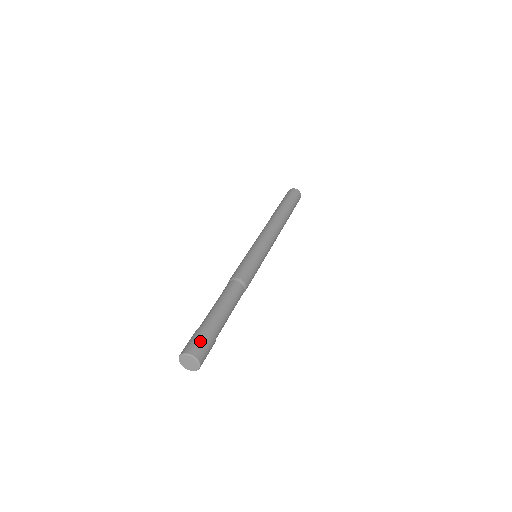
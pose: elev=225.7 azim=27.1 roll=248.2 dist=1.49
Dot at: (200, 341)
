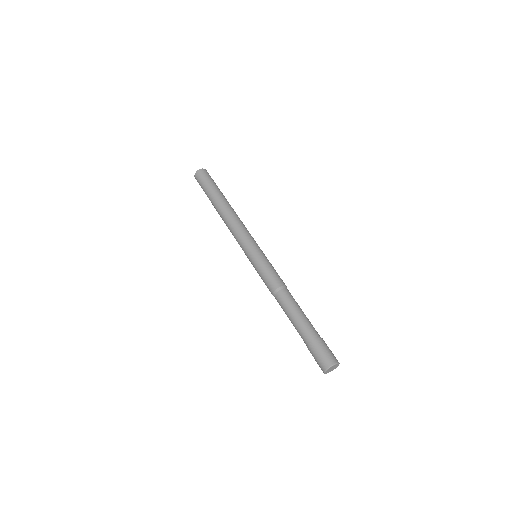
Dot at: (328, 350)
